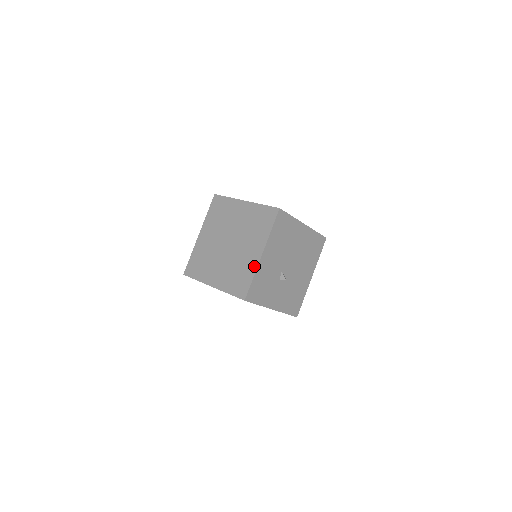
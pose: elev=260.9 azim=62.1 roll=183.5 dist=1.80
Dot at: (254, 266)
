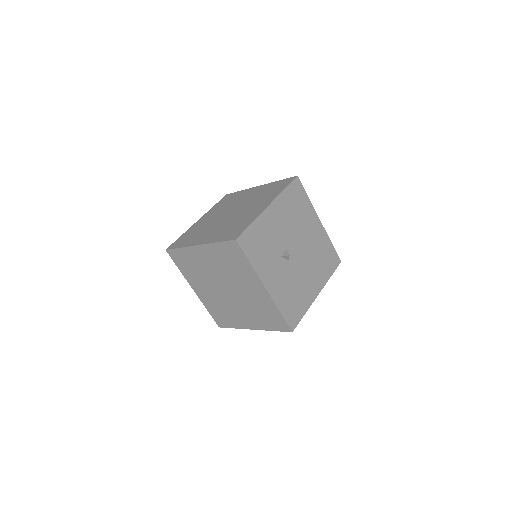
Dot at: (256, 214)
